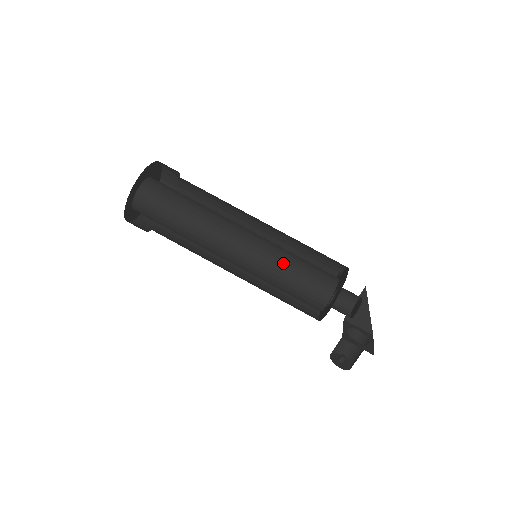
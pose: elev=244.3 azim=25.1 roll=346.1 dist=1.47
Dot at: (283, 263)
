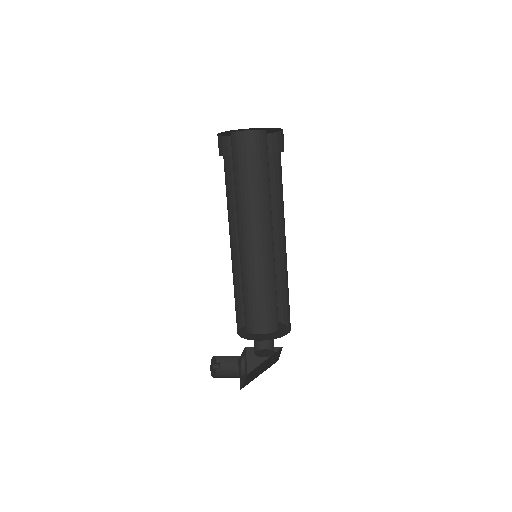
Dot at: (268, 283)
